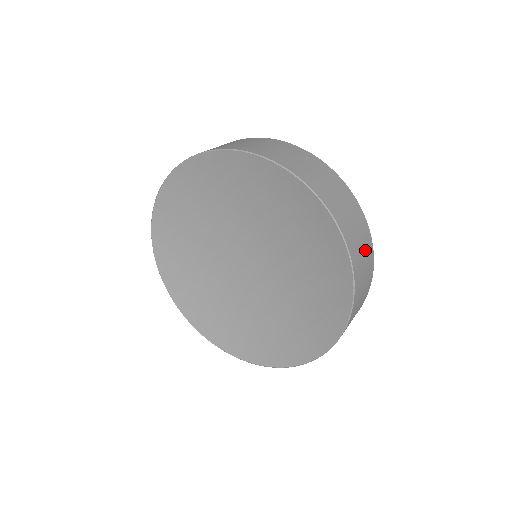
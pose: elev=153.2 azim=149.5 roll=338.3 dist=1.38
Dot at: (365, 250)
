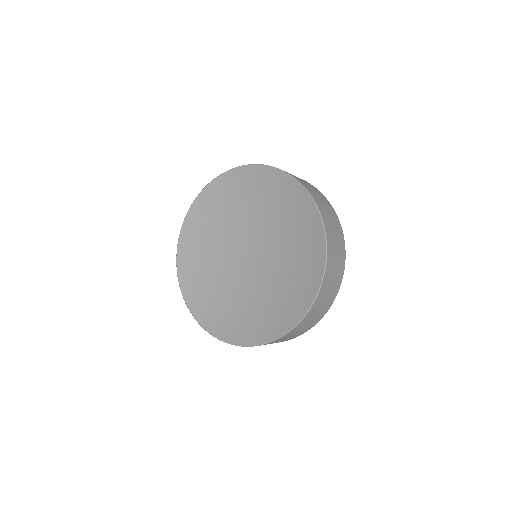
Dot at: (305, 182)
